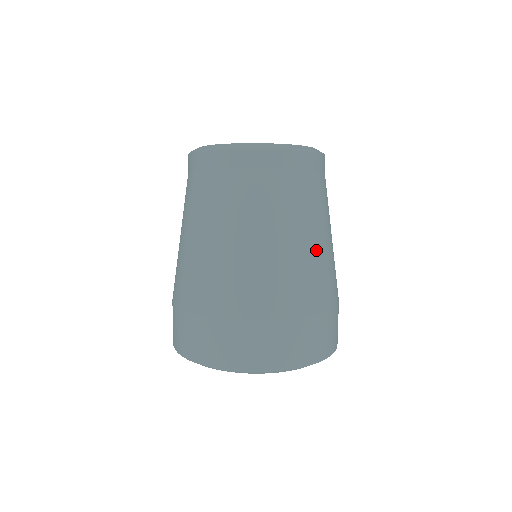
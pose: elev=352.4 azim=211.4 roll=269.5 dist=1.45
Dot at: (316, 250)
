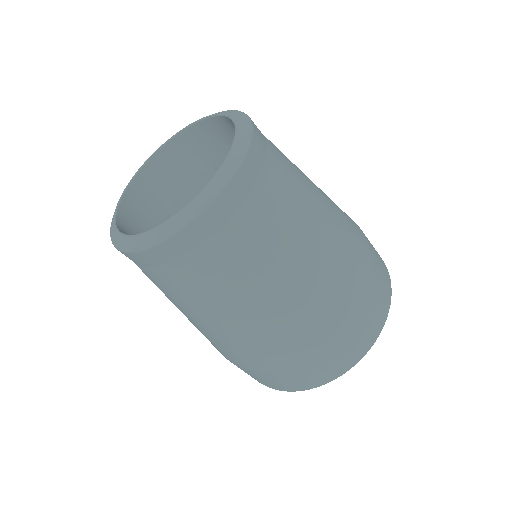
Dot at: (328, 226)
